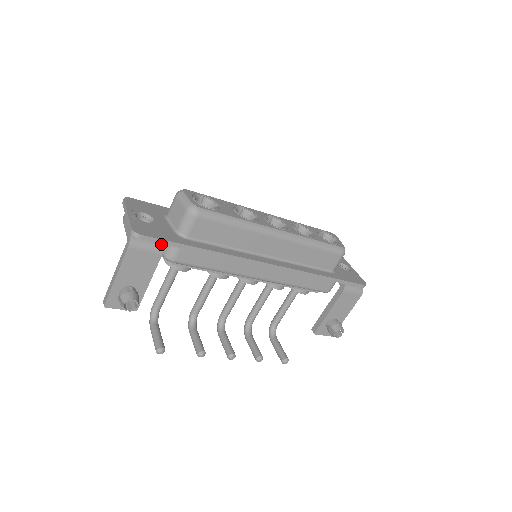
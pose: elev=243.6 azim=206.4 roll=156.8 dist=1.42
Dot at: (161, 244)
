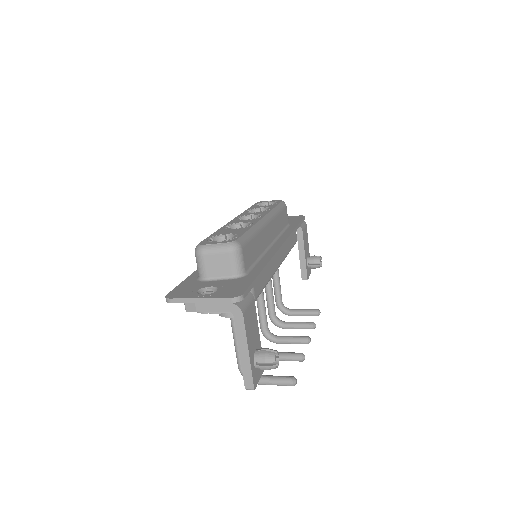
Dot at: occluded
